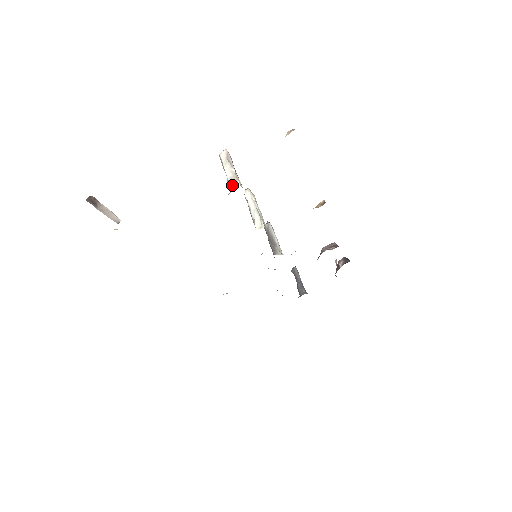
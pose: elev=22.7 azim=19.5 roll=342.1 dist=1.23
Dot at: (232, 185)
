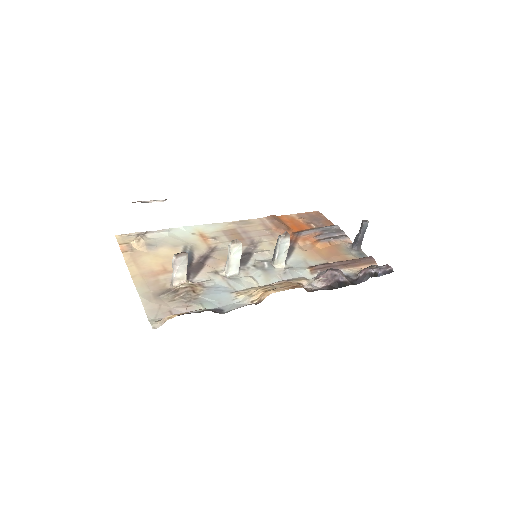
Dot at: (171, 282)
